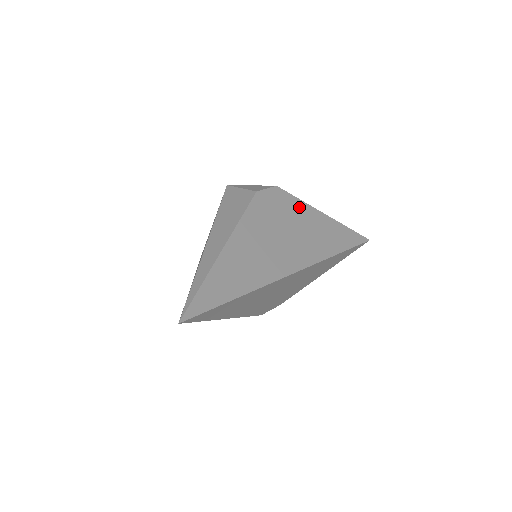
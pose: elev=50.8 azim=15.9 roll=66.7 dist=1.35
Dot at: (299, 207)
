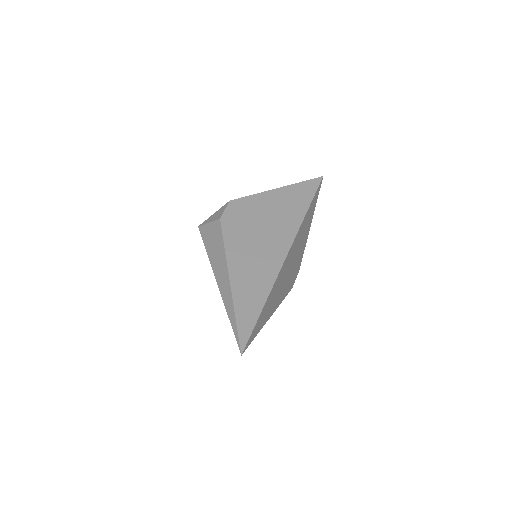
Dot at: (256, 201)
